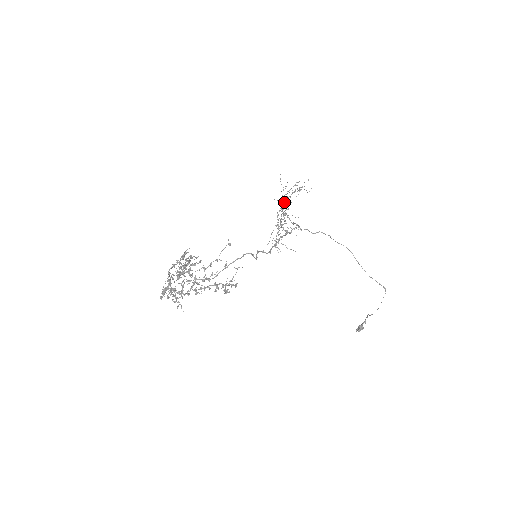
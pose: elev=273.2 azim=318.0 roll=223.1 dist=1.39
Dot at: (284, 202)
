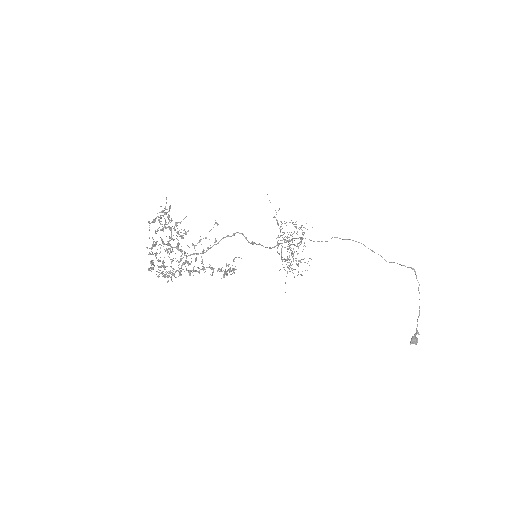
Dot at: (286, 237)
